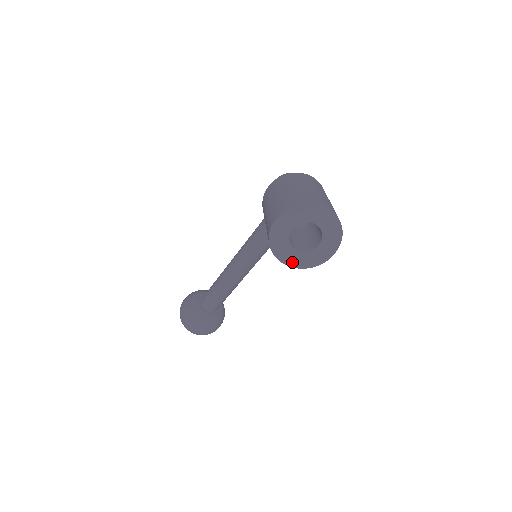
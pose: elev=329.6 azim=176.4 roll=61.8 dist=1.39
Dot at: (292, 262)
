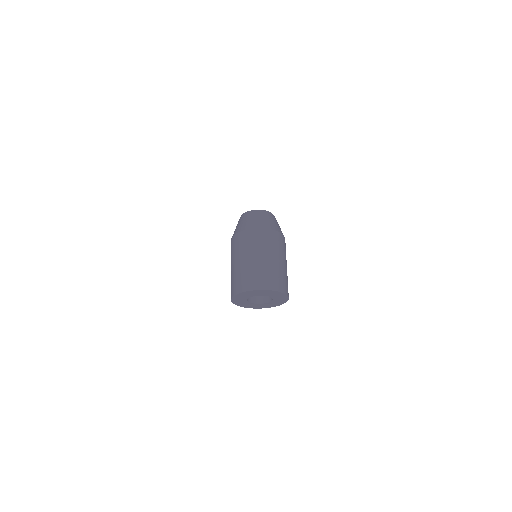
Dot at: (261, 307)
